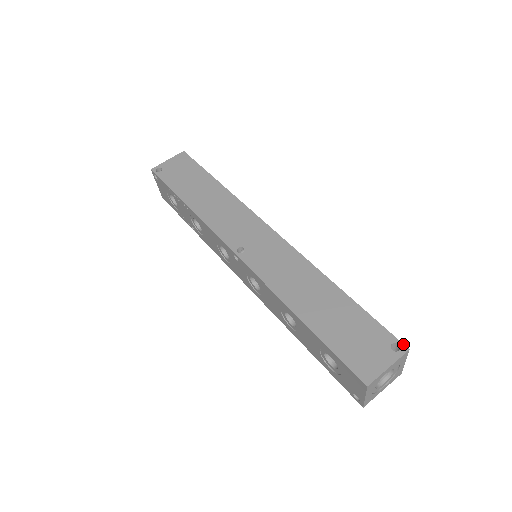
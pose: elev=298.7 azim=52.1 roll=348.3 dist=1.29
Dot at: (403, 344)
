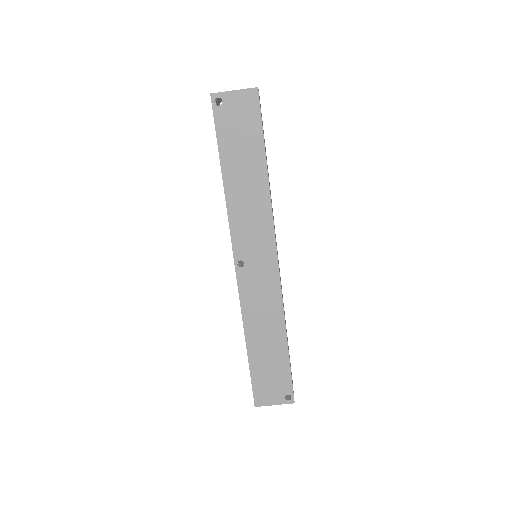
Dot at: occluded
